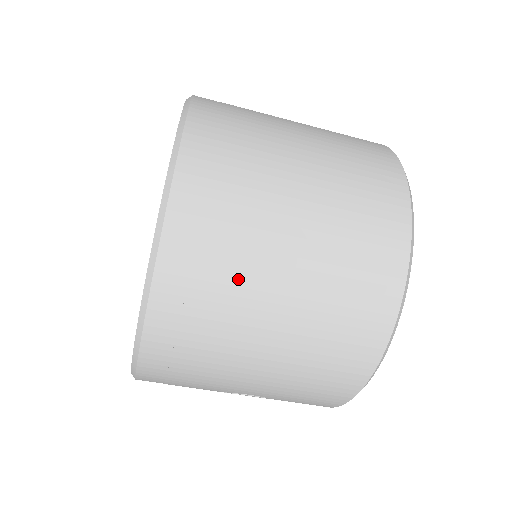
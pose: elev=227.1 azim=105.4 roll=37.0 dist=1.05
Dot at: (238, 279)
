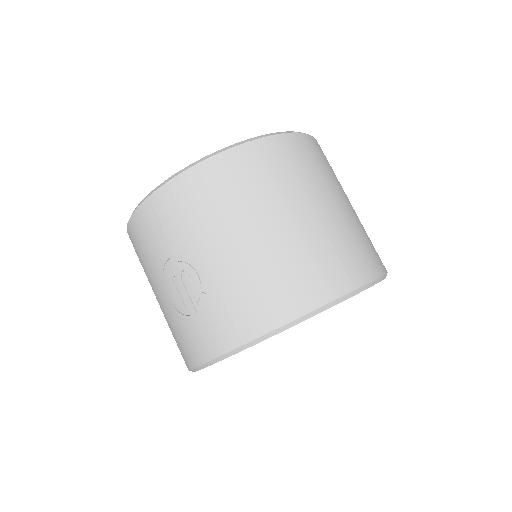
Dot at: (298, 182)
